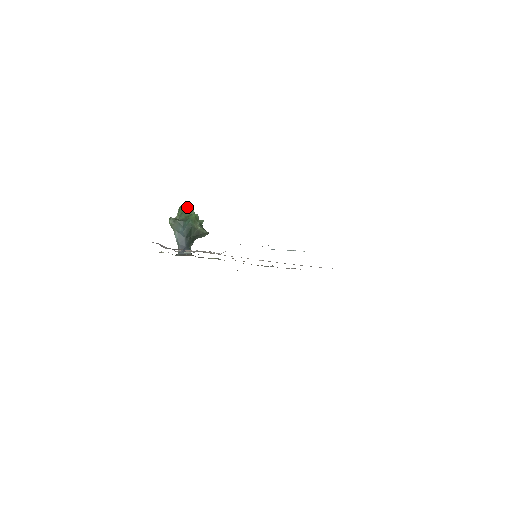
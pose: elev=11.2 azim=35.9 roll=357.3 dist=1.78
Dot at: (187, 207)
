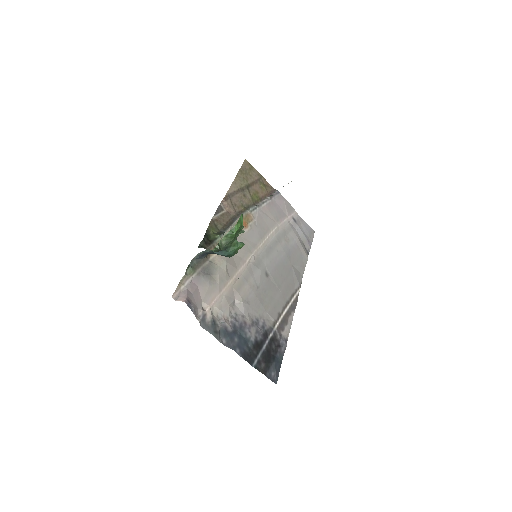
Dot at: (241, 227)
